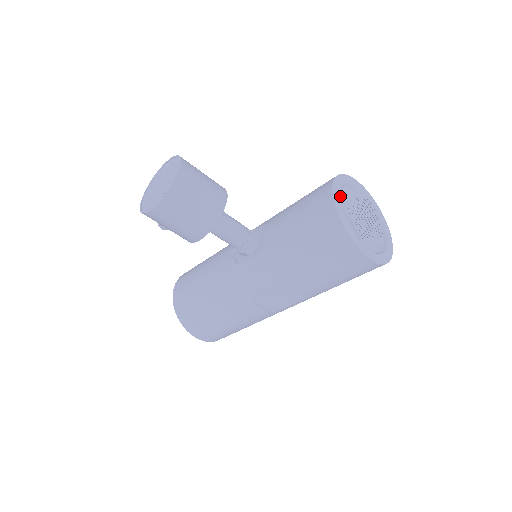
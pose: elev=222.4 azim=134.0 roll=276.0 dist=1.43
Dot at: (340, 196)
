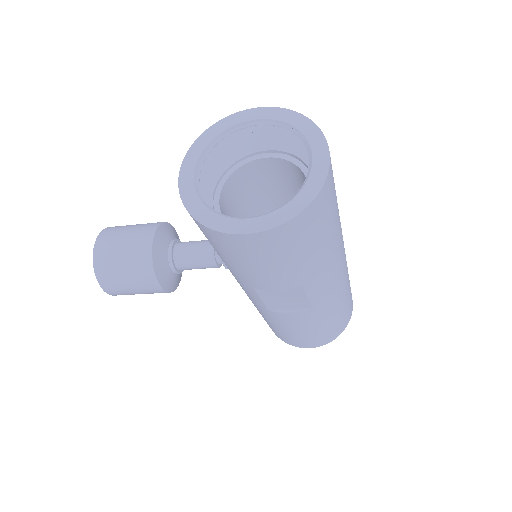
Dot at: (247, 143)
